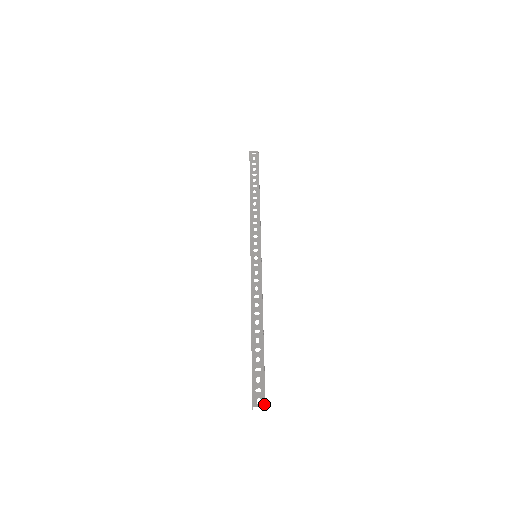
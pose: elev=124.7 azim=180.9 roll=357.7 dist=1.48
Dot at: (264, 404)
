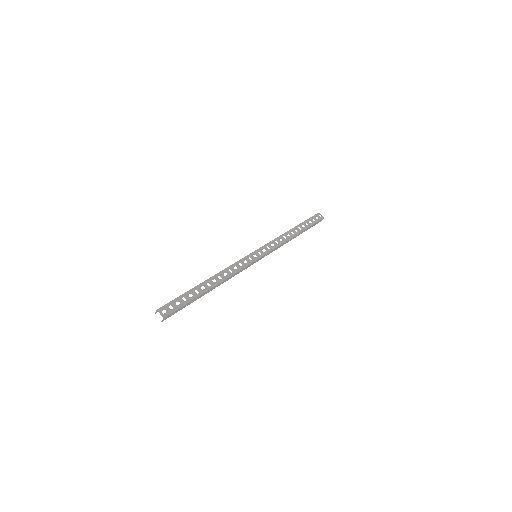
Dot at: (165, 316)
